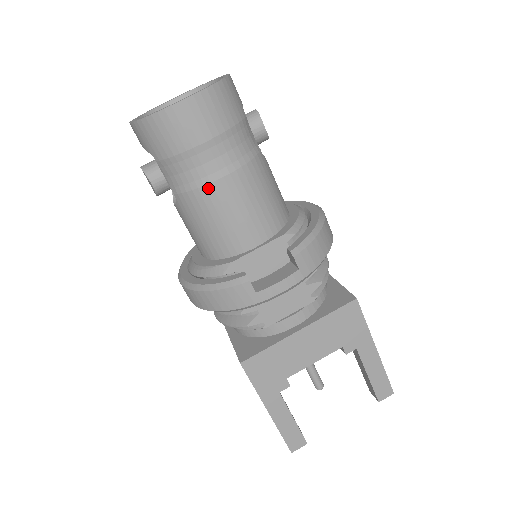
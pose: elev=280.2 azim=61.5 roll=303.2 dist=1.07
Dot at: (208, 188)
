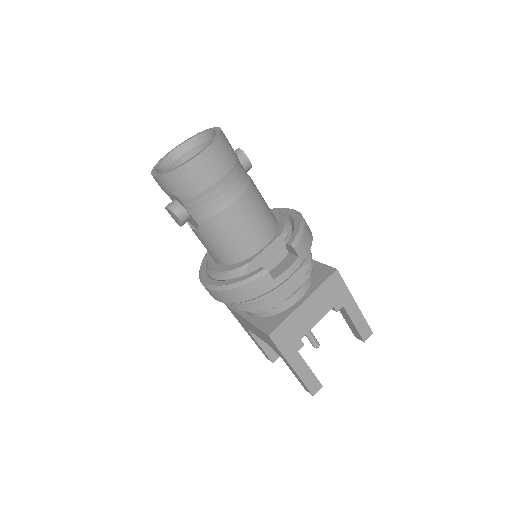
Dot at: (225, 212)
